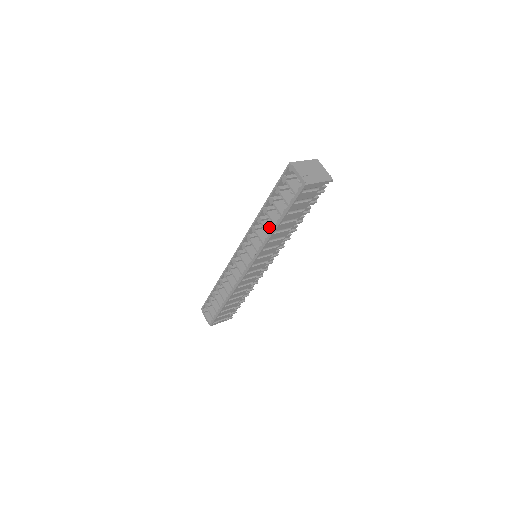
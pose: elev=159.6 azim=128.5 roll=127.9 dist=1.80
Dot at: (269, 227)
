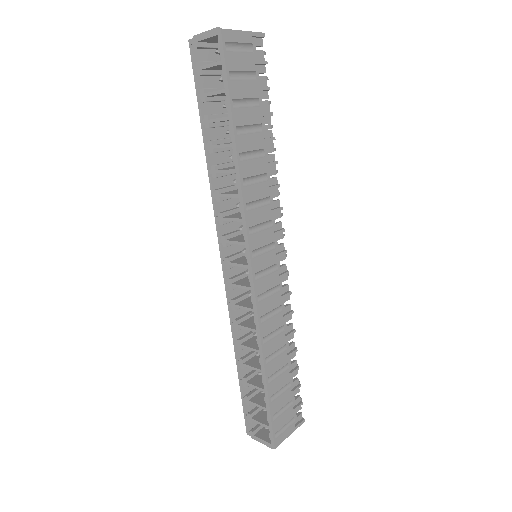
Dot at: (232, 168)
